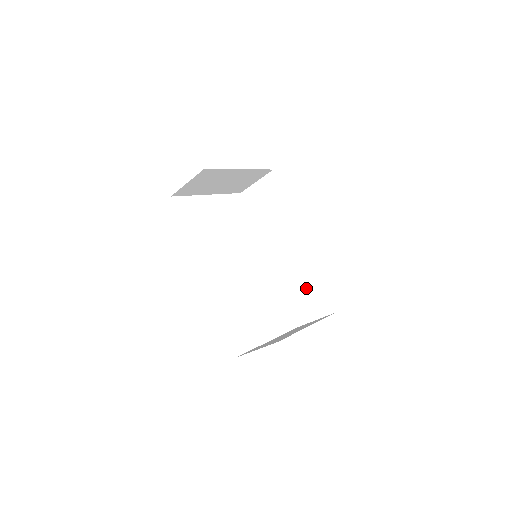
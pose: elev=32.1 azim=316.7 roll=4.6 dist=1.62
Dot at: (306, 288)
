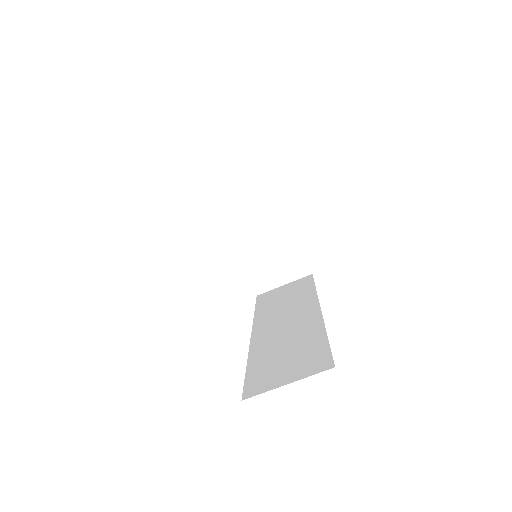
Dot at: (293, 350)
